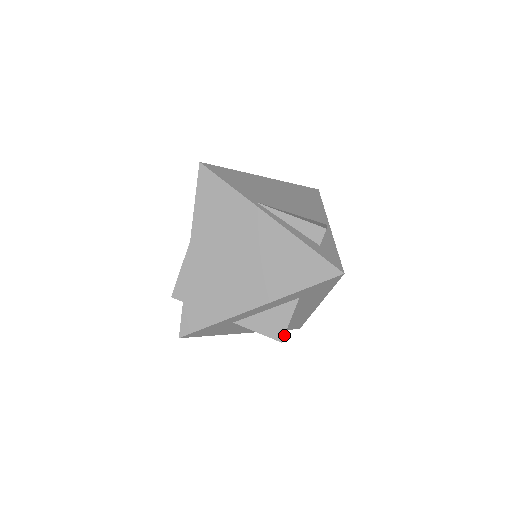
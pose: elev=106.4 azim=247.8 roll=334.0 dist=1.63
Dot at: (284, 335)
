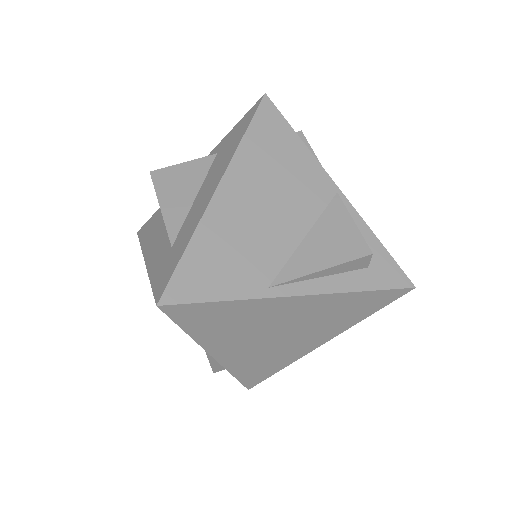
Dot at: occluded
